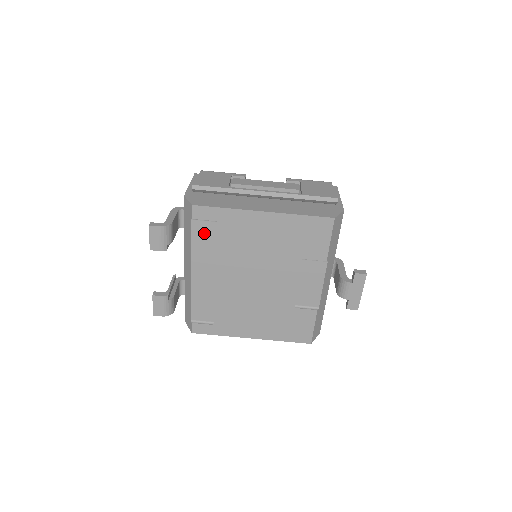
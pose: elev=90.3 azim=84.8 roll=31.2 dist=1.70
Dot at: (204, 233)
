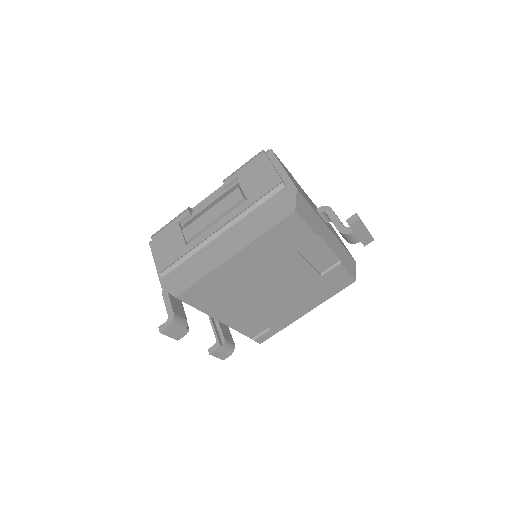
Dot at: (204, 300)
